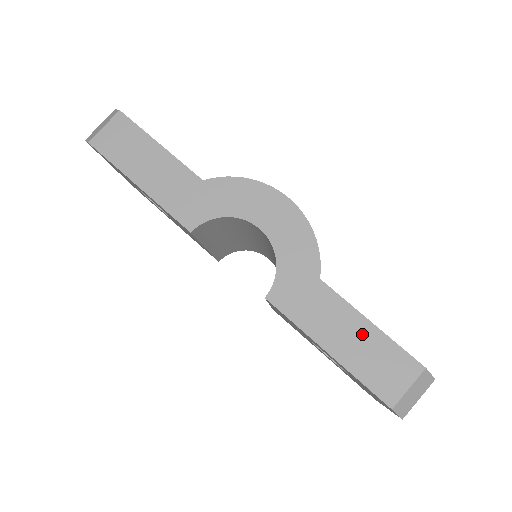
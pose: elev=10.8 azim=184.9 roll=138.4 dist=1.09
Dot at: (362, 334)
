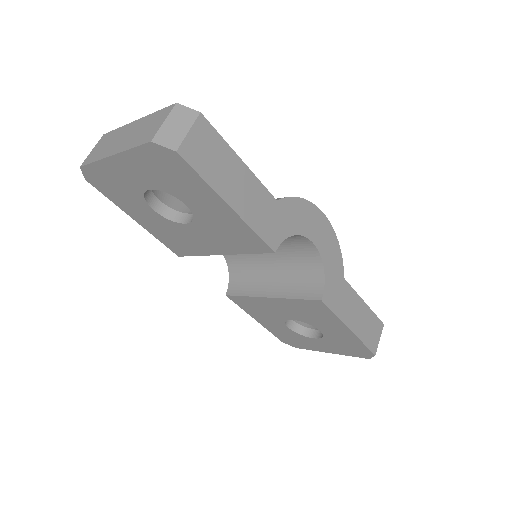
Dot at: (363, 312)
